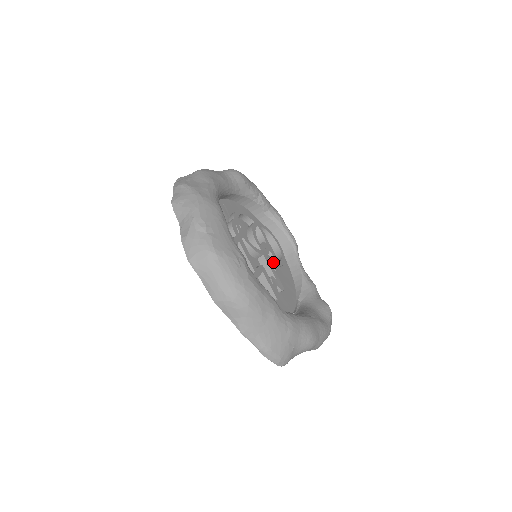
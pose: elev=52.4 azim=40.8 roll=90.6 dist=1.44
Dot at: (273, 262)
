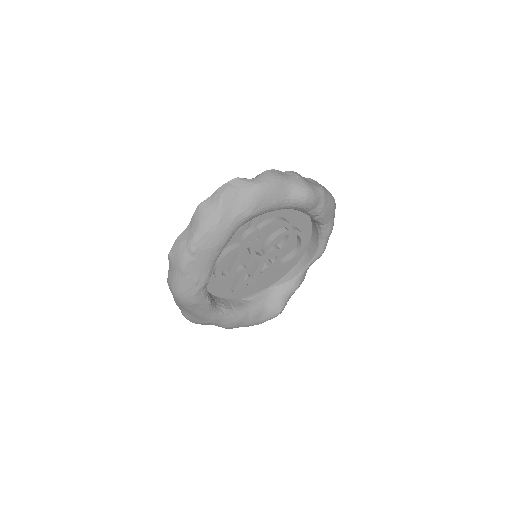
Dot at: (268, 266)
